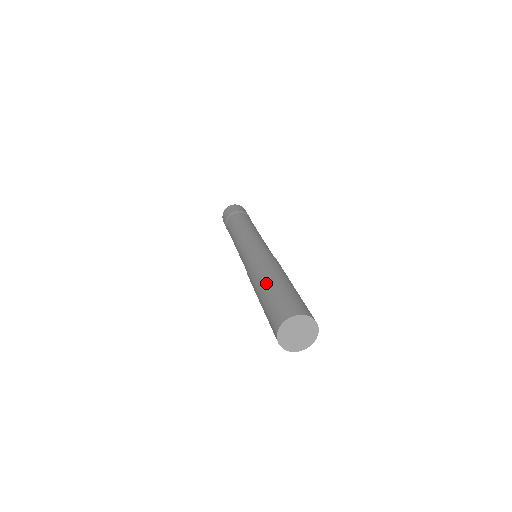
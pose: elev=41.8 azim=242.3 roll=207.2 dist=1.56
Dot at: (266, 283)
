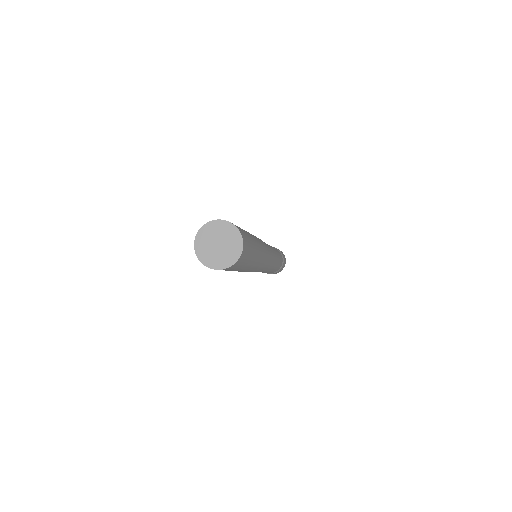
Dot at: occluded
